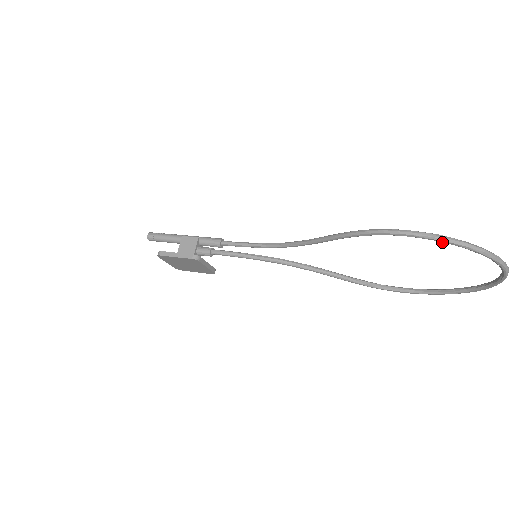
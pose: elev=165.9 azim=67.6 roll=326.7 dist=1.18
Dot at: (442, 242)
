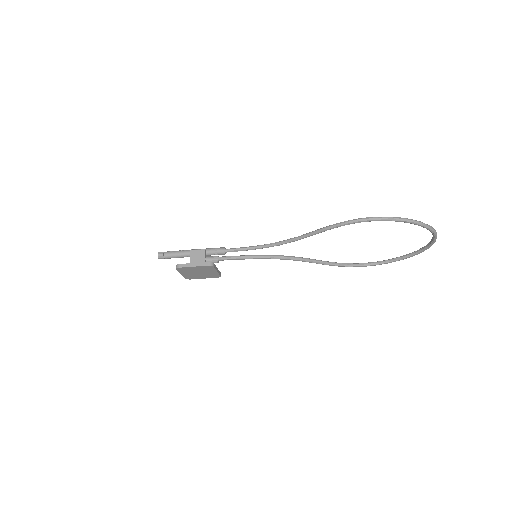
Dot at: occluded
